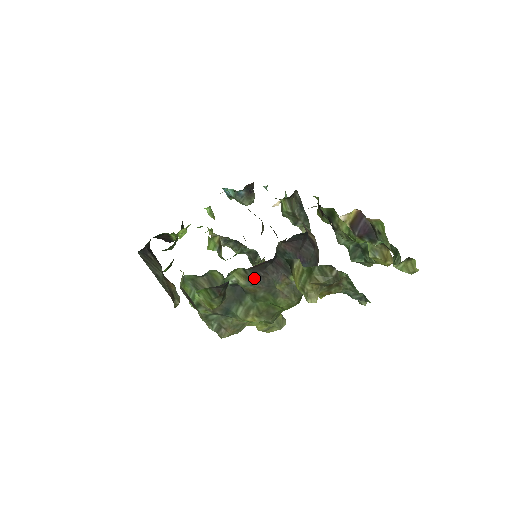
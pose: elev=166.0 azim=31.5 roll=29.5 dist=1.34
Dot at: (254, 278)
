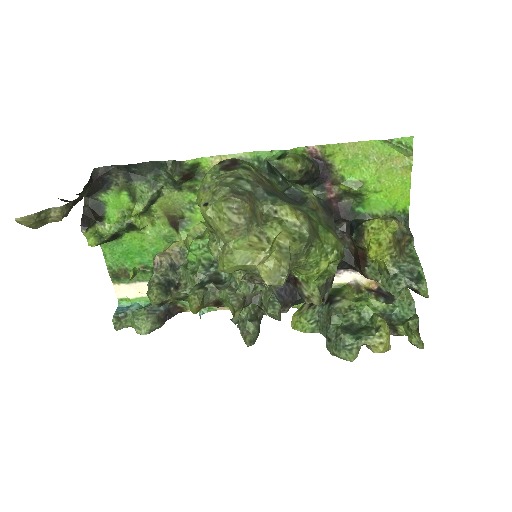
Dot at: (322, 205)
